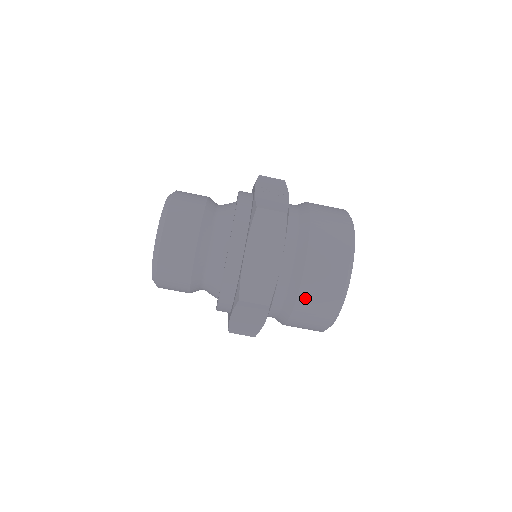
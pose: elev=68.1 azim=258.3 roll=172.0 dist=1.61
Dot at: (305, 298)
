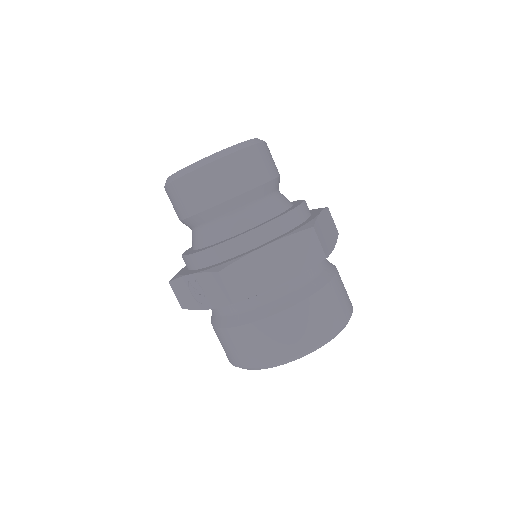
Dot at: (327, 294)
